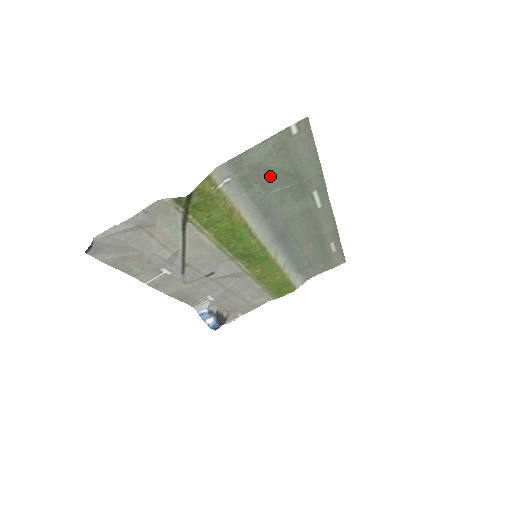
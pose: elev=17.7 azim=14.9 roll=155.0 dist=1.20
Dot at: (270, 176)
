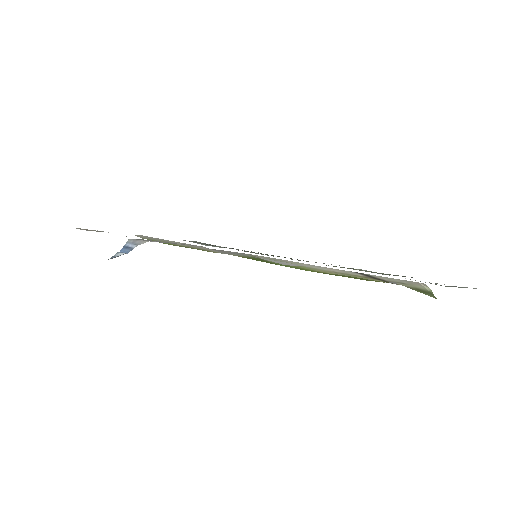
Dot at: occluded
